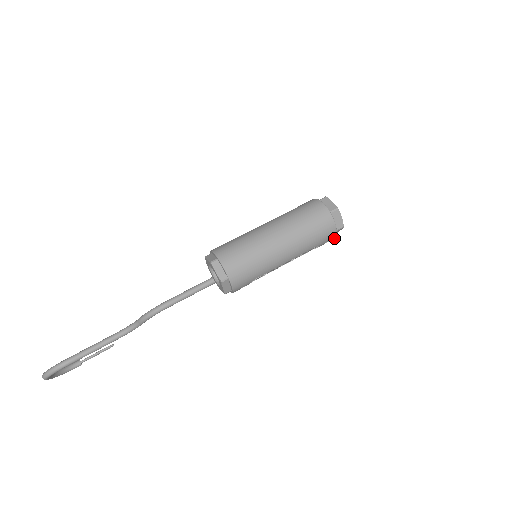
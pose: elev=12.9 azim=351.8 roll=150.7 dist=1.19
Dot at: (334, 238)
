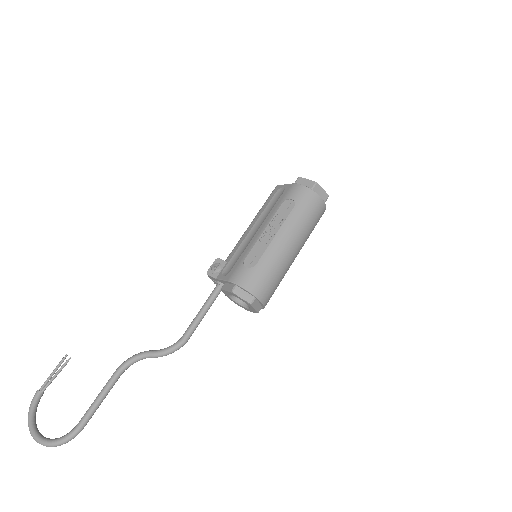
Dot at: occluded
